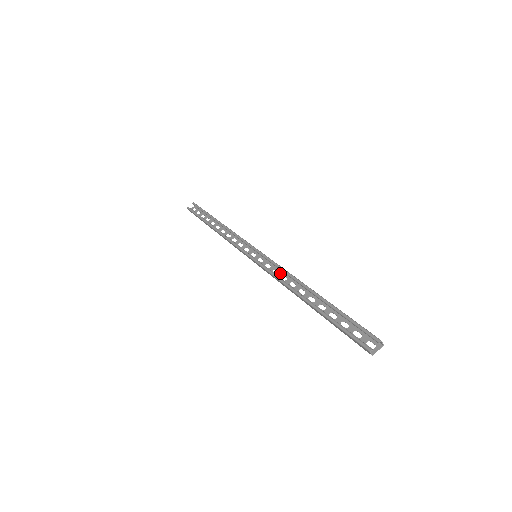
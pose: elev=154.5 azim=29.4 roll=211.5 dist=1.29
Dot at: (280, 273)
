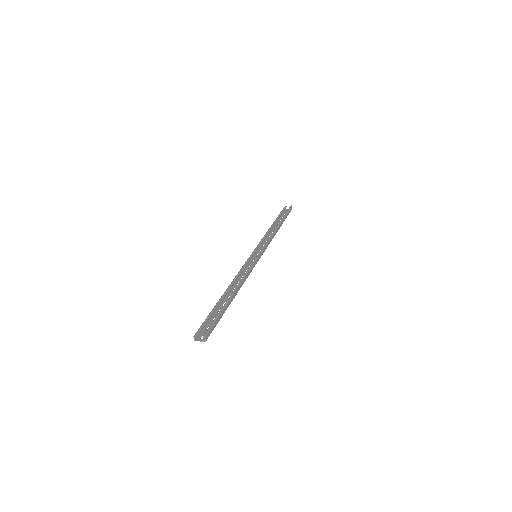
Dot at: occluded
